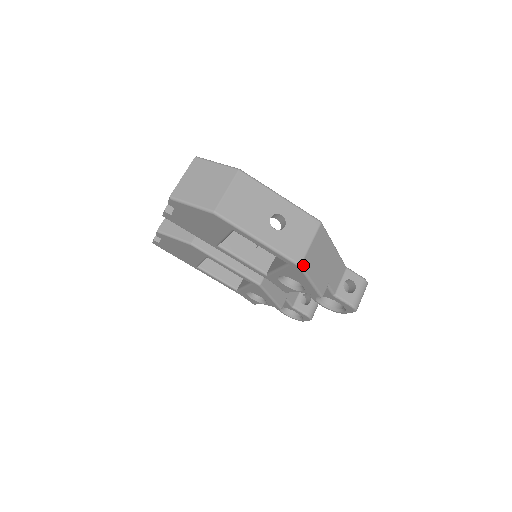
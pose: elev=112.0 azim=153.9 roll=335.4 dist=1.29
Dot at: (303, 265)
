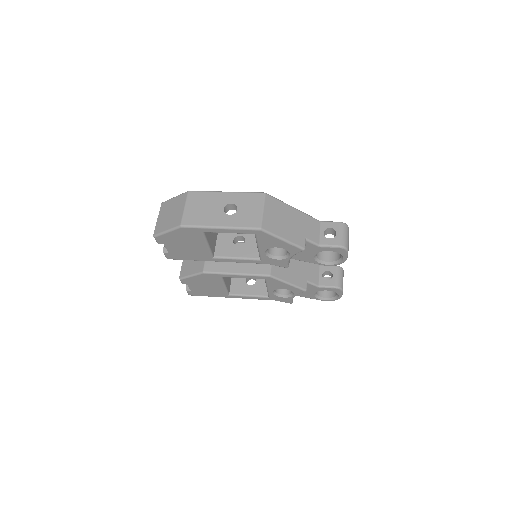
Dot at: (264, 228)
